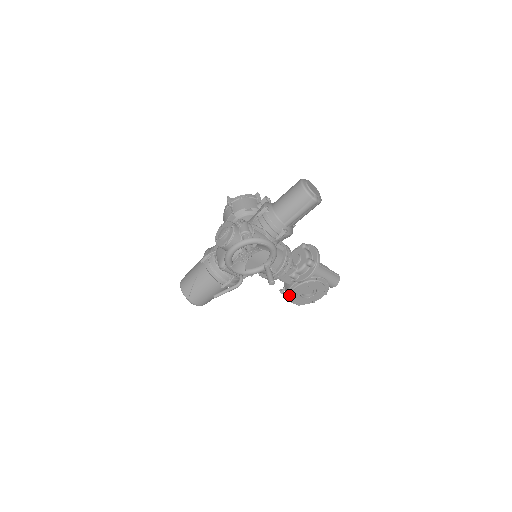
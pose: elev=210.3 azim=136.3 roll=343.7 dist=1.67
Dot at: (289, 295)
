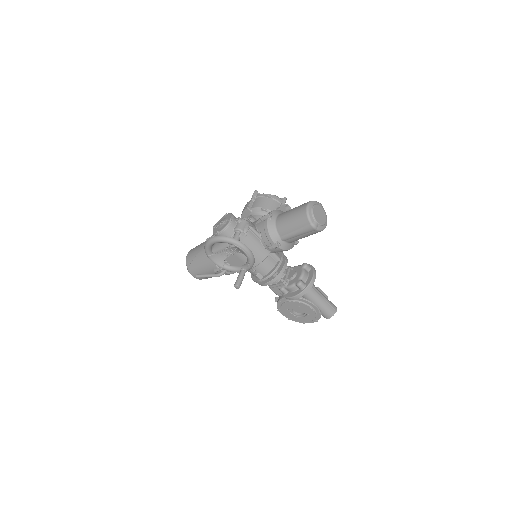
Dot at: (279, 306)
